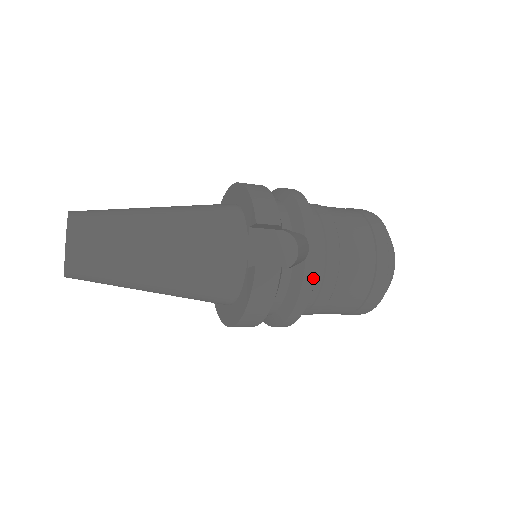
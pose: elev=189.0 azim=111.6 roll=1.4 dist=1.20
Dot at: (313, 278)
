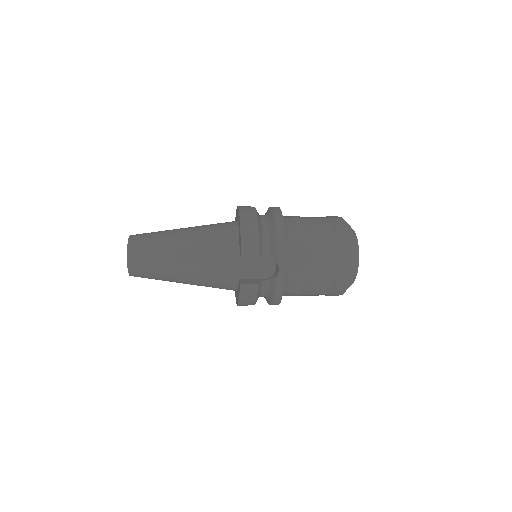
Dot at: (282, 288)
